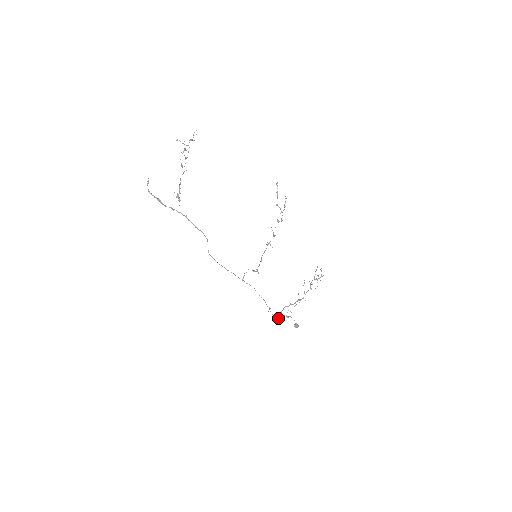
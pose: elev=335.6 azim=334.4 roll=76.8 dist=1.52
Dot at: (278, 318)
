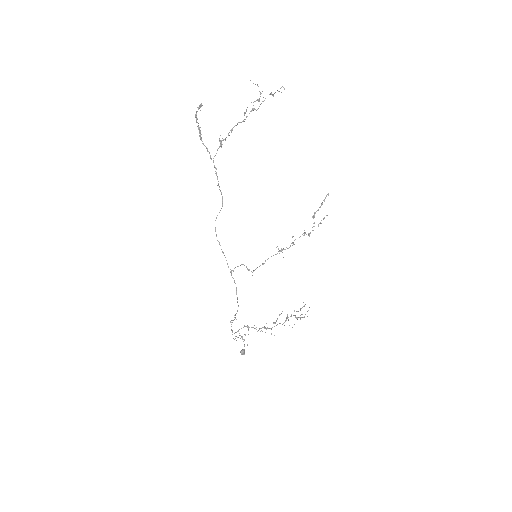
Dot at: (232, 334)
